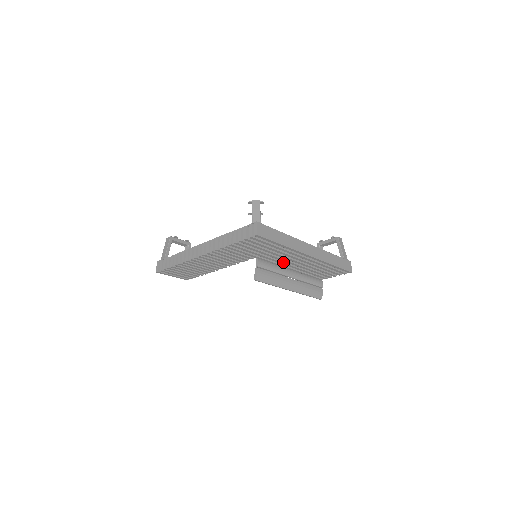
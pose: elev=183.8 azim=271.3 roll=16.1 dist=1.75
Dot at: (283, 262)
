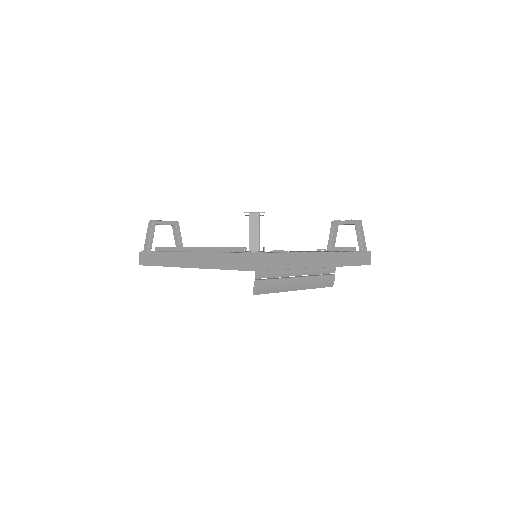
Dot at: occluded
